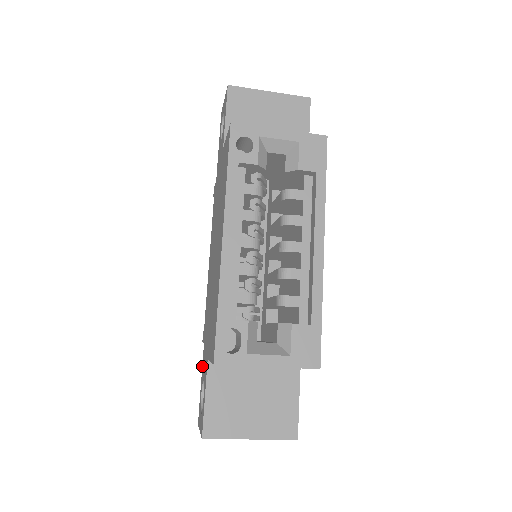
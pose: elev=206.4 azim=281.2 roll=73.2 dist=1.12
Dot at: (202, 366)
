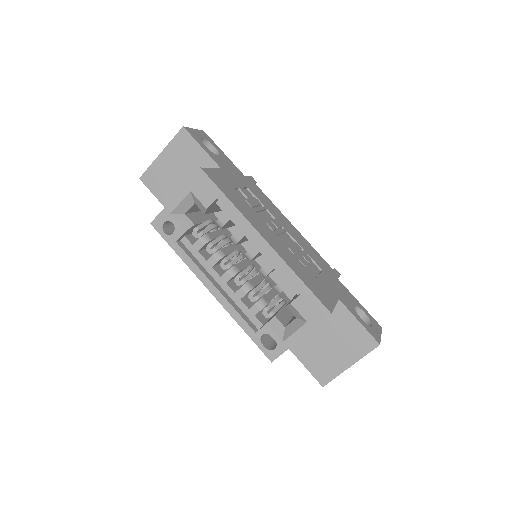
Dot at: occluded
